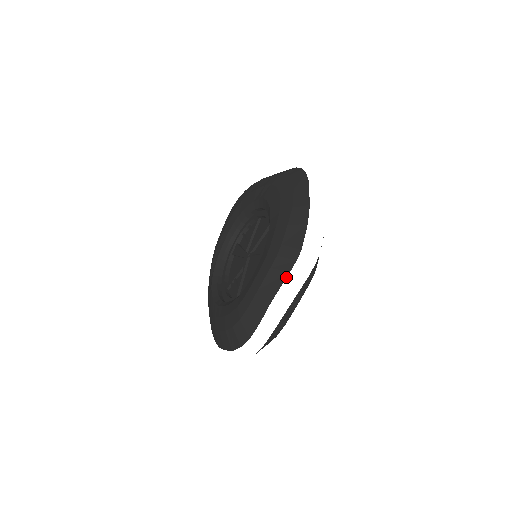
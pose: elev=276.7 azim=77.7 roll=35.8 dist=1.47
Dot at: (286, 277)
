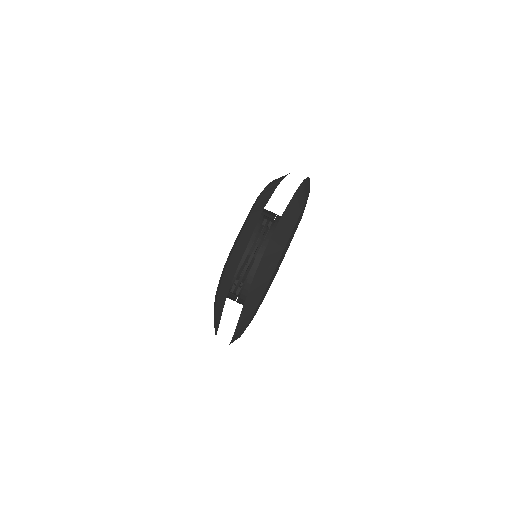
Dot at: (274, 190)
